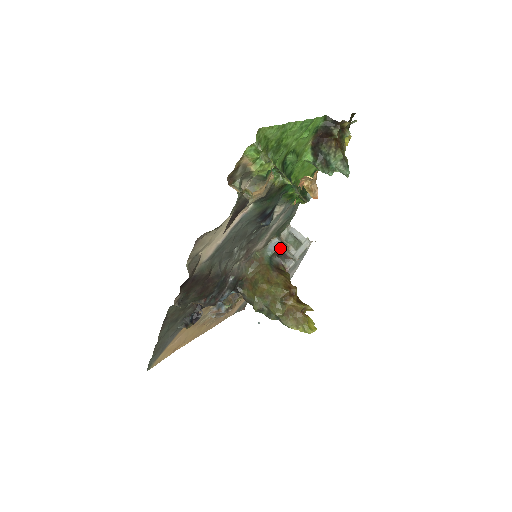
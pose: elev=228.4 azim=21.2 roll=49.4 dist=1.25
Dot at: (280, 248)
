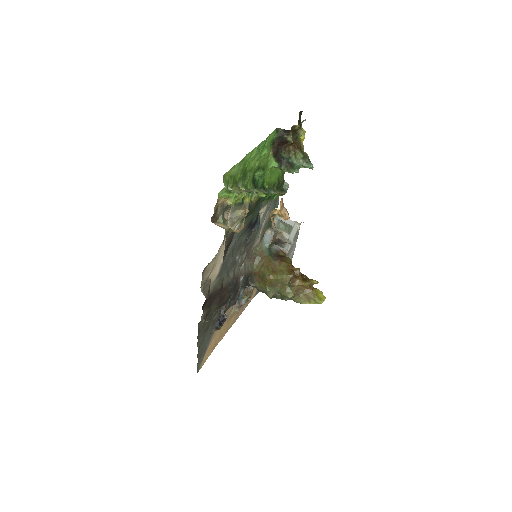
Dot at: (275, 237)
